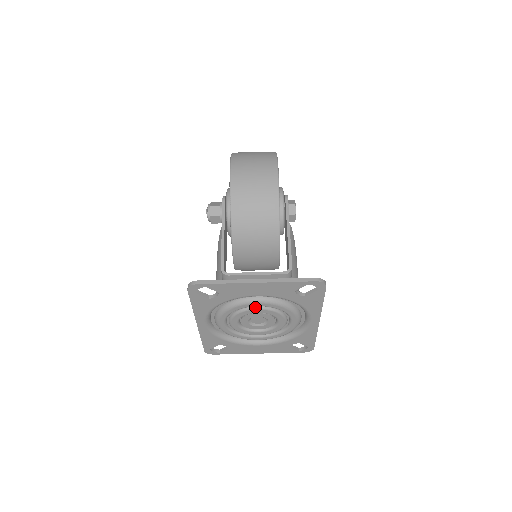
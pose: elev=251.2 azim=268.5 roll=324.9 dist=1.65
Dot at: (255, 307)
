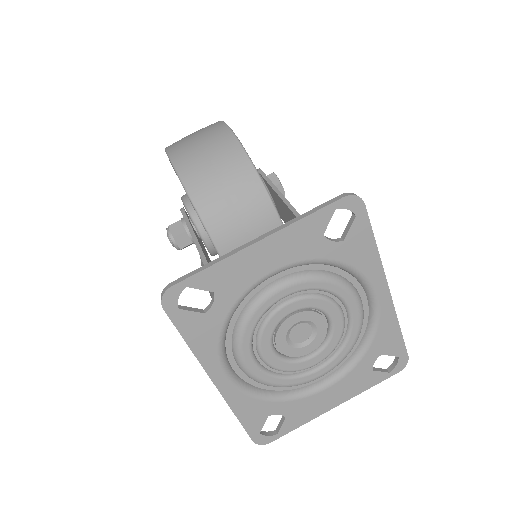
Dot at: (282, 302)
